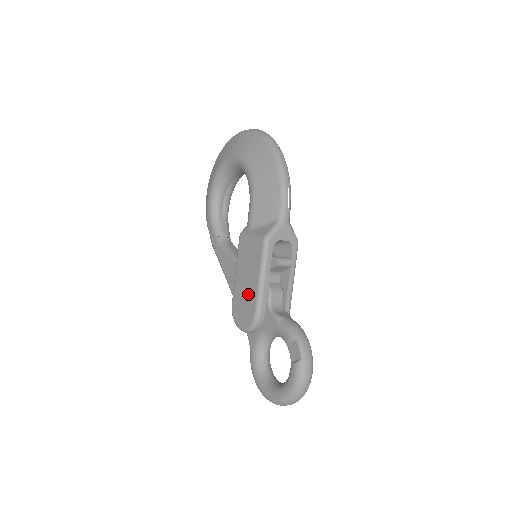
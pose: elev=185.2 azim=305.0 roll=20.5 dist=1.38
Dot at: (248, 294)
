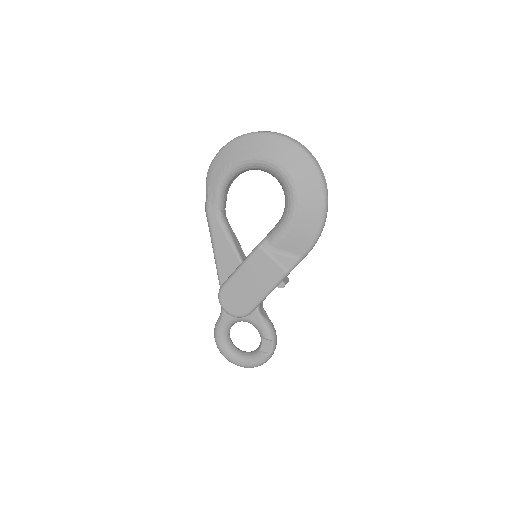
Dot at: (247, 295)
